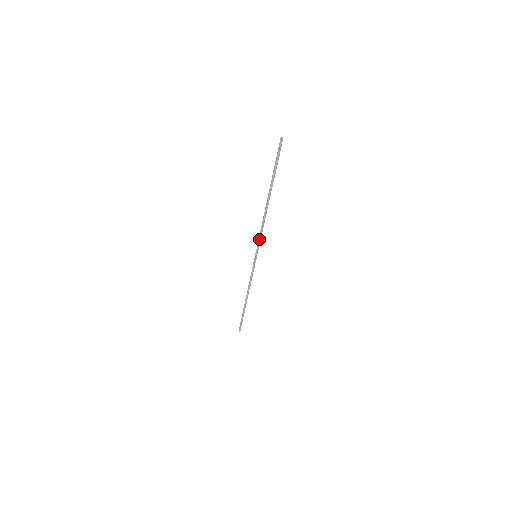
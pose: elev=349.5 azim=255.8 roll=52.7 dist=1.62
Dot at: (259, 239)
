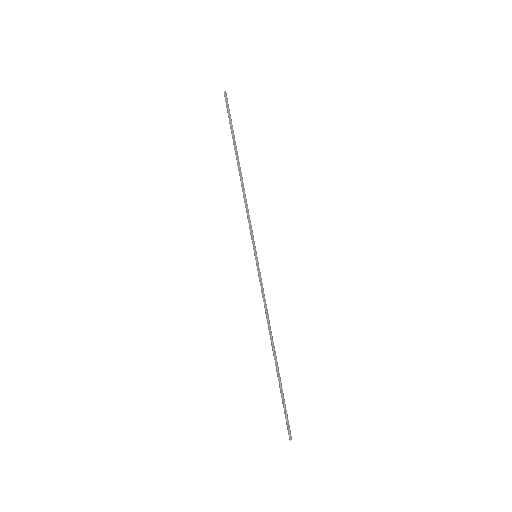
Dot at: (249, 225)
